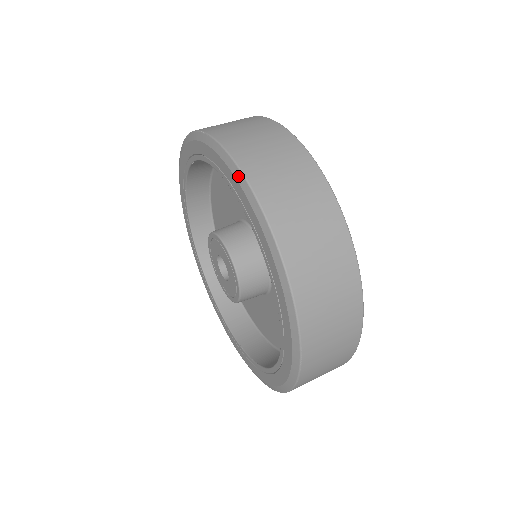
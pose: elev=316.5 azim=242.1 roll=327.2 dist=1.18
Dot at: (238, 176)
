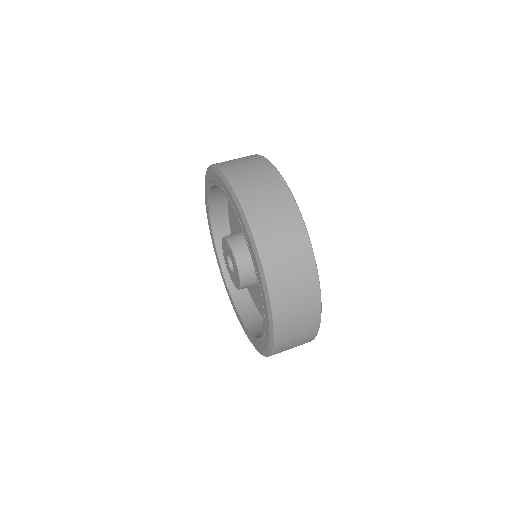
Dot at: (209, 170)
